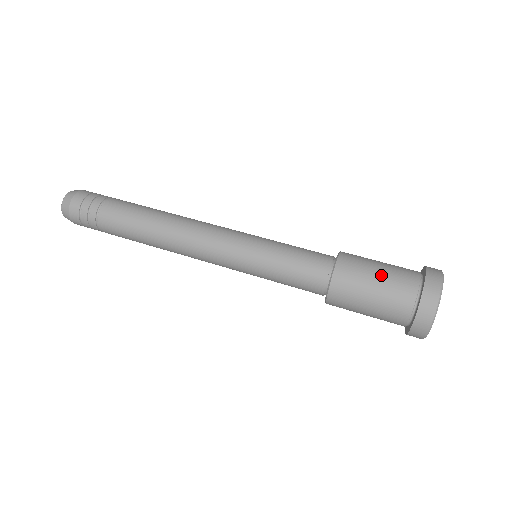
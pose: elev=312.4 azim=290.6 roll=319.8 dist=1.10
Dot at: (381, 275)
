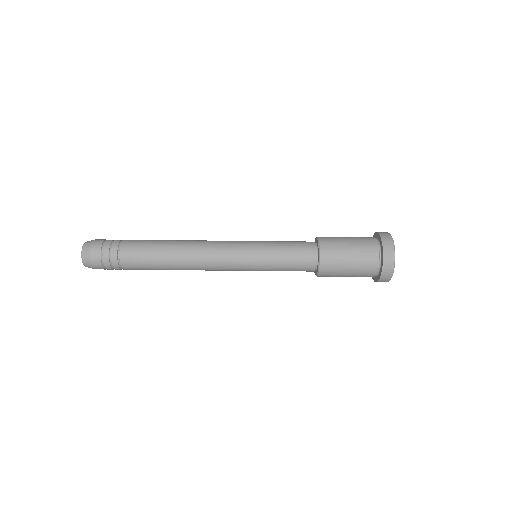
Dot at: (353, 251)
